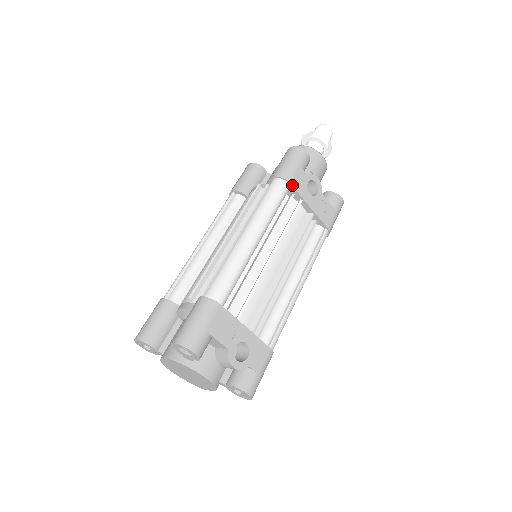
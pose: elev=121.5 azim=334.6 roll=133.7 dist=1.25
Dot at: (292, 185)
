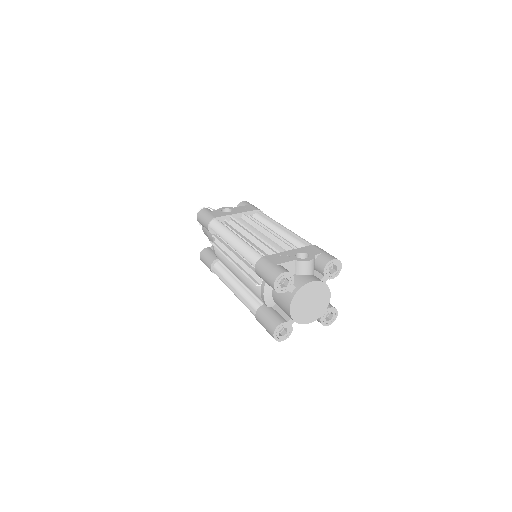
Dot at: (218, 217)
